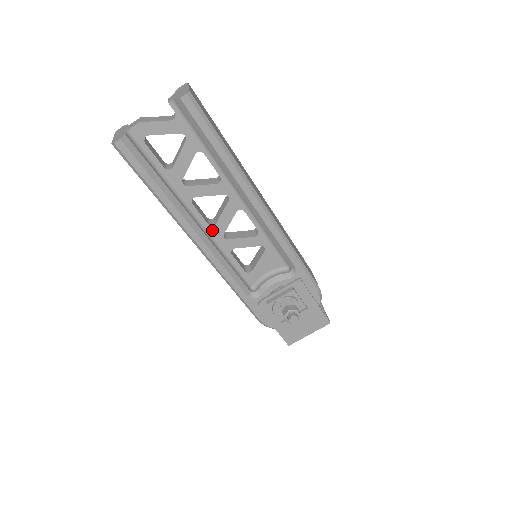
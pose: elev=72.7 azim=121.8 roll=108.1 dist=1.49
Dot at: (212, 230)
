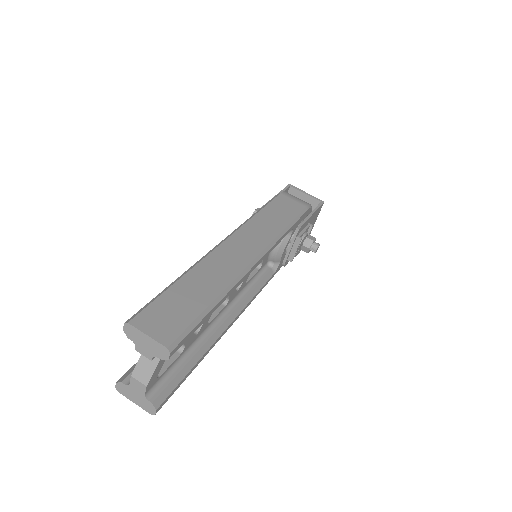
Dot at: (229, 302)
